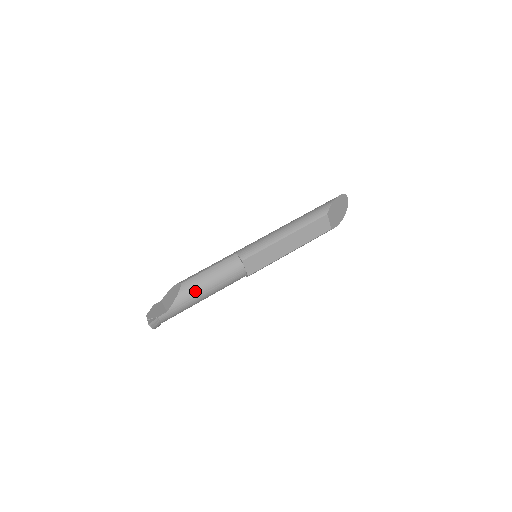
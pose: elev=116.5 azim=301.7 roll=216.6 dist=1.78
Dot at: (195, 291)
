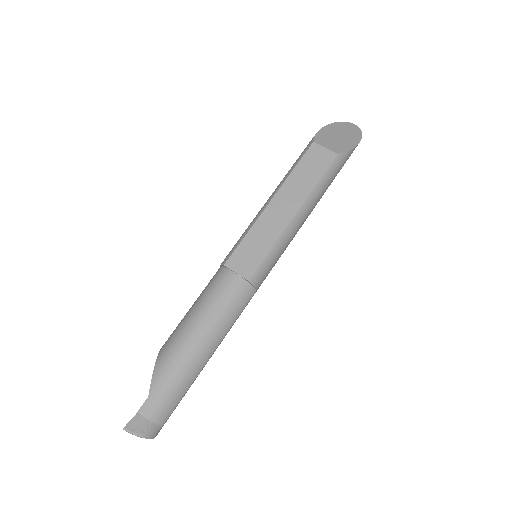
Dot at: (177, 344)
